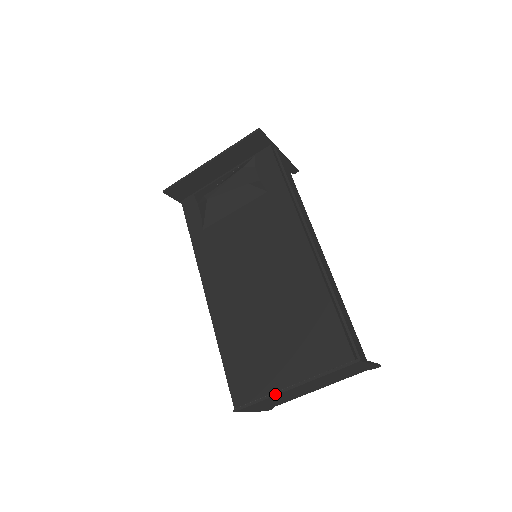
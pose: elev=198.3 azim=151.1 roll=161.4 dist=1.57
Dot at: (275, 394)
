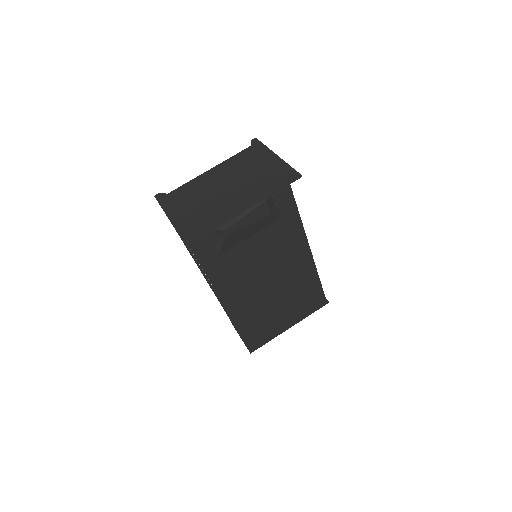
Dot at: occluded
